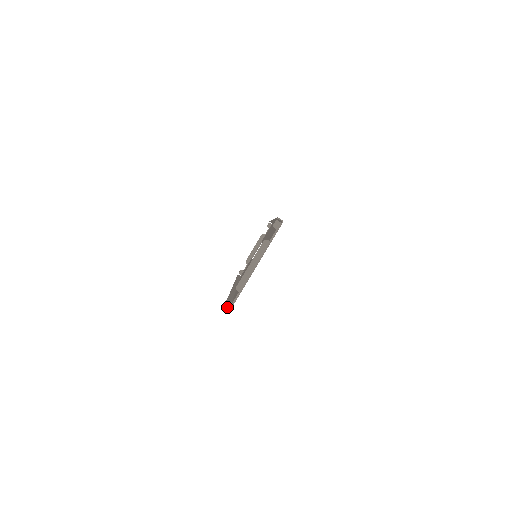
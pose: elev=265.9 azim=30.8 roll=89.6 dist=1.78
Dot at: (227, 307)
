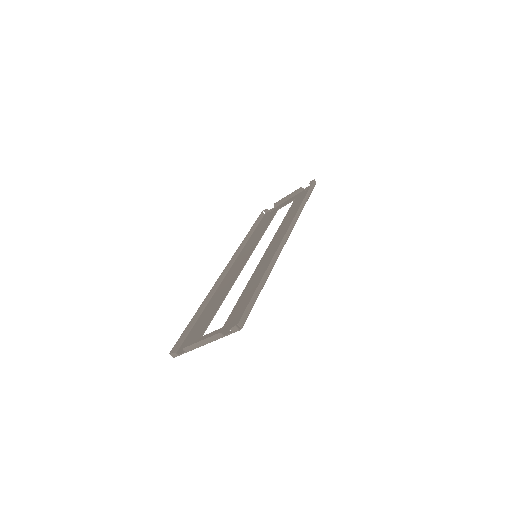
Dot at: (172, 355)
